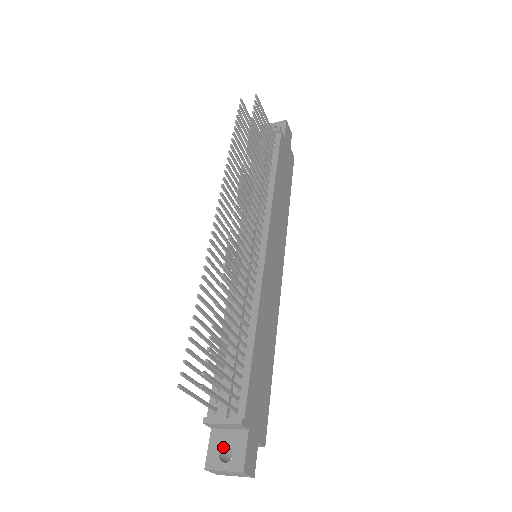
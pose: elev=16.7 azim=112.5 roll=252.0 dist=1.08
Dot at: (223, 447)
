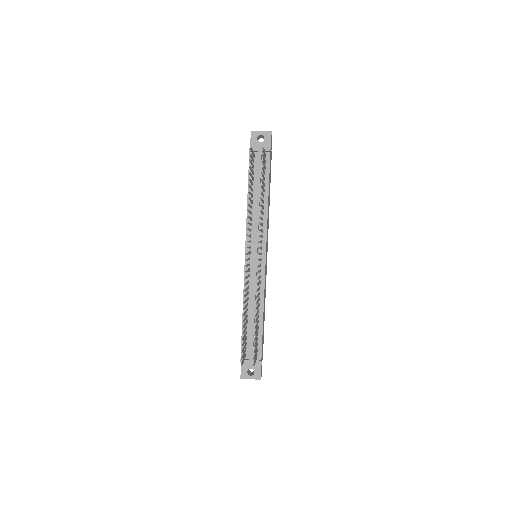
Dot at: occluded
